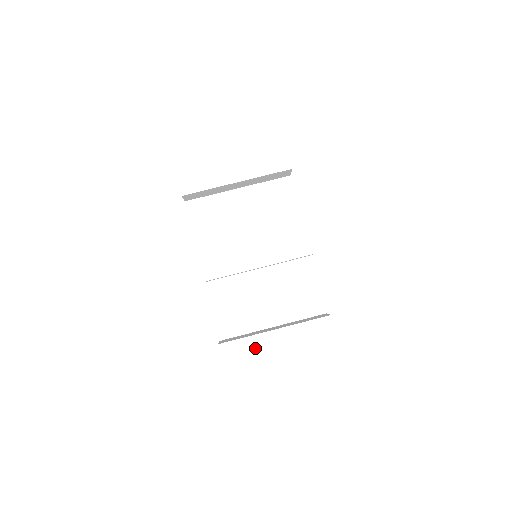
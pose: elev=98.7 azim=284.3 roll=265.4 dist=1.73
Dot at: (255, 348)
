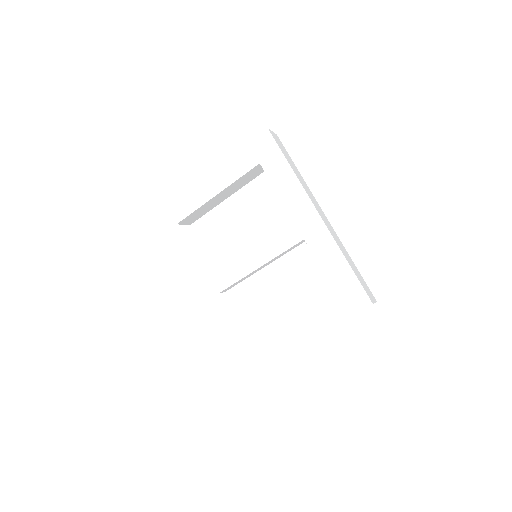
Dot at: (274, 344)
